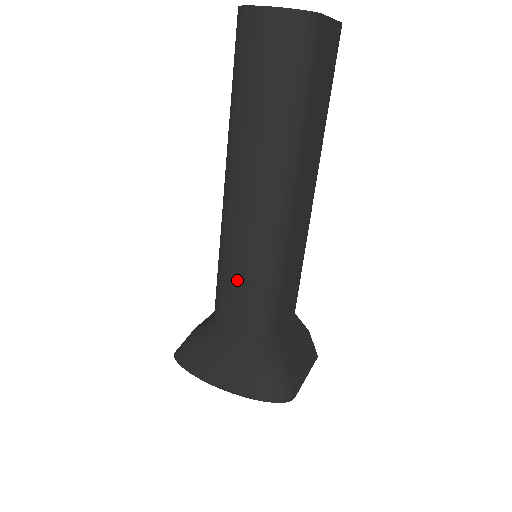
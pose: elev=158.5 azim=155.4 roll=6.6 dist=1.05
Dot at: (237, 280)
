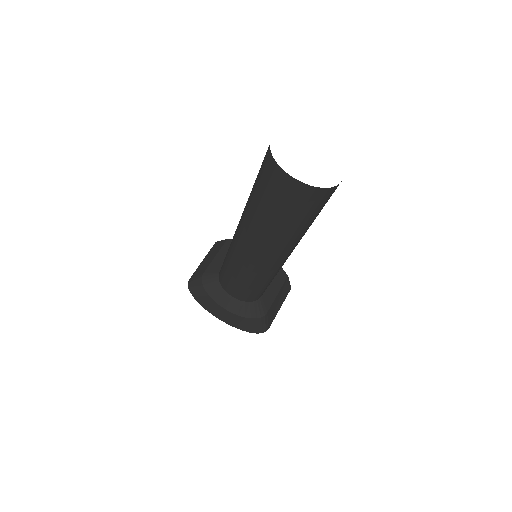
Dot at: (239, 278)
